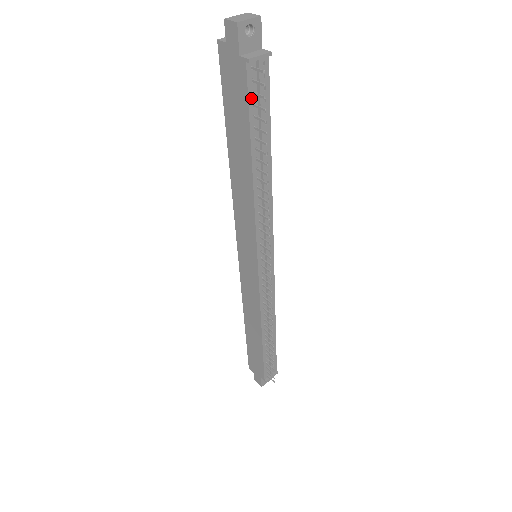
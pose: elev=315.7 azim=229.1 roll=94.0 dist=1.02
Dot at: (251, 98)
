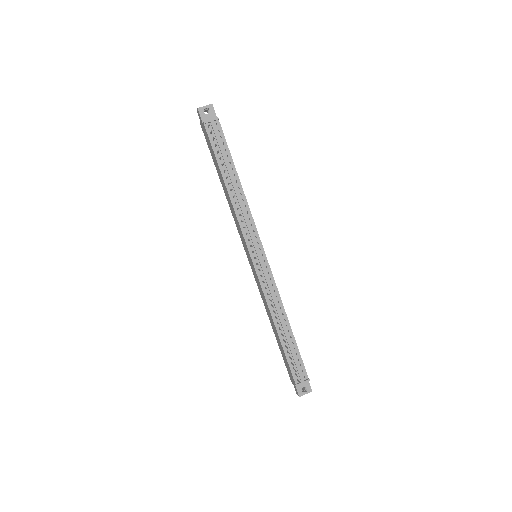
Dot at: (213, 142)
